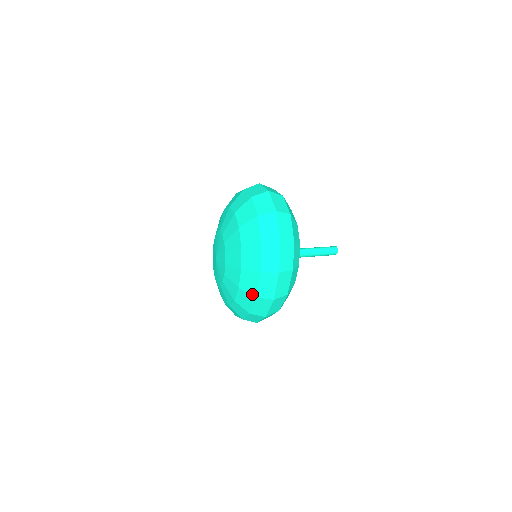
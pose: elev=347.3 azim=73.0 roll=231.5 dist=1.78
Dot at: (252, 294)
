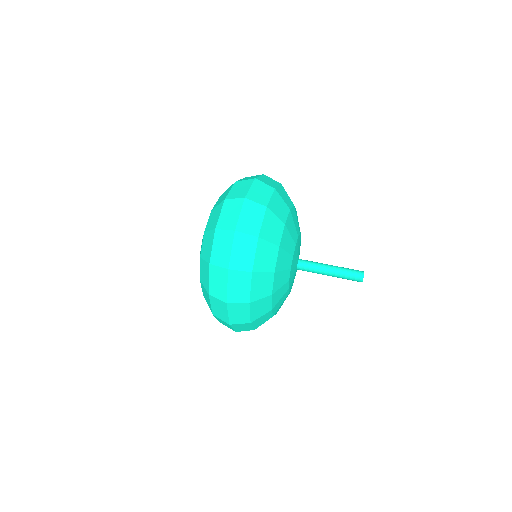
Dot at: (210, 309)
